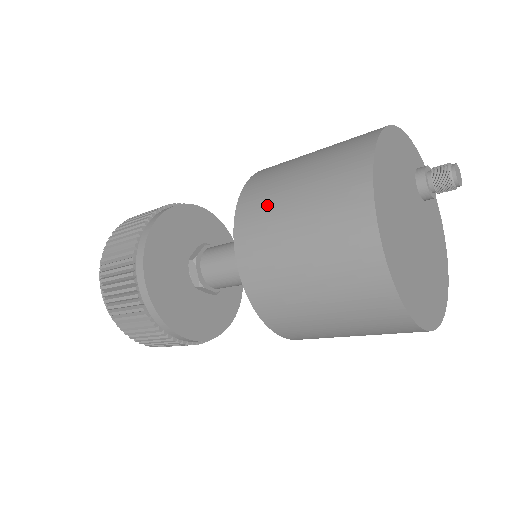
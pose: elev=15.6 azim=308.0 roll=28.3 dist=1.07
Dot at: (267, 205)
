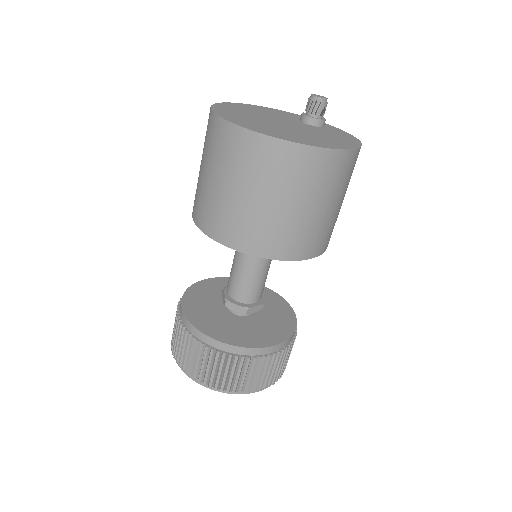
Dot at: occluded
